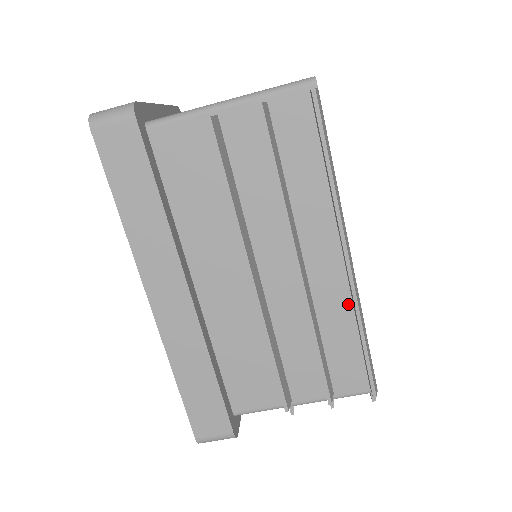
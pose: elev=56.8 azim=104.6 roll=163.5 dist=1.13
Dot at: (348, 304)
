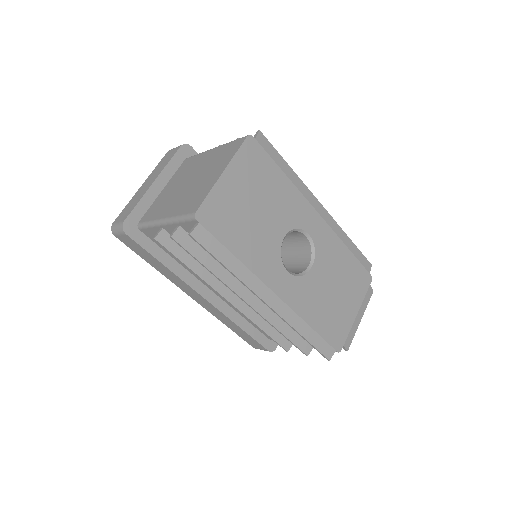
Dot at: occluded
